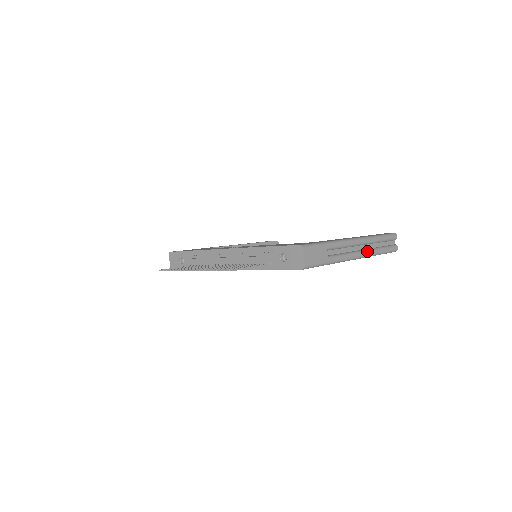
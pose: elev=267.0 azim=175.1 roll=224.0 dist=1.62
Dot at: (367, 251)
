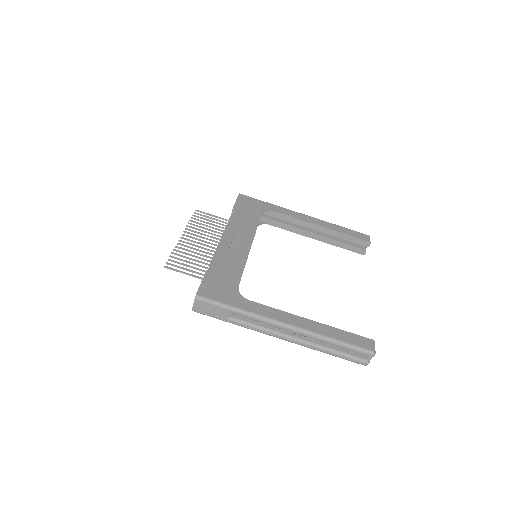
Dot at: (300, 341)
